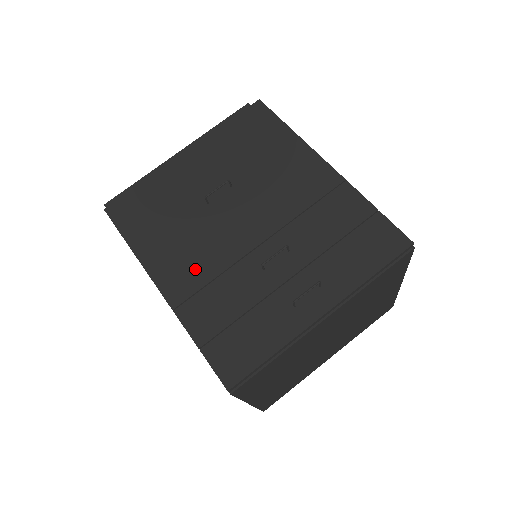
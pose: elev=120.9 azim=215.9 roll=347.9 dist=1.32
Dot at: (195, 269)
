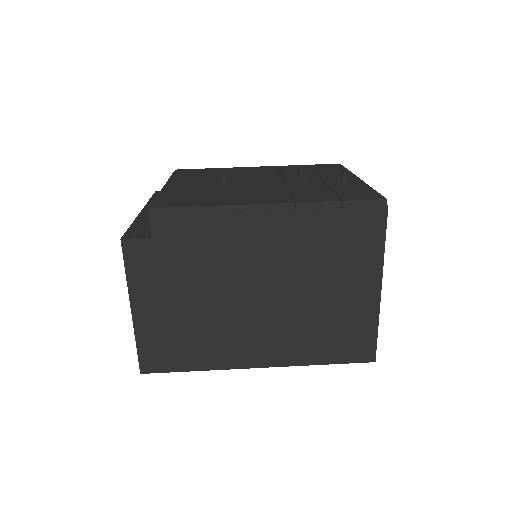
Dot at: (271, 194)
